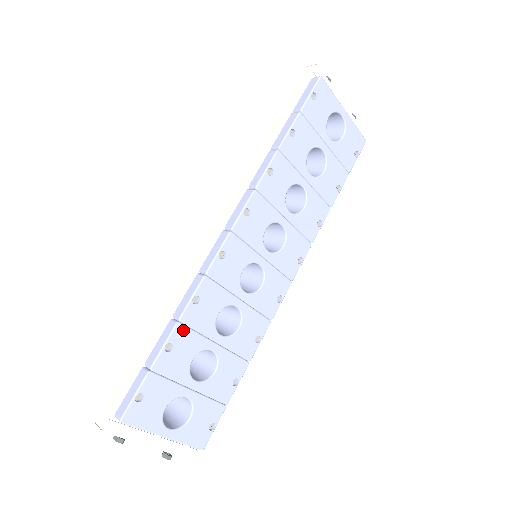
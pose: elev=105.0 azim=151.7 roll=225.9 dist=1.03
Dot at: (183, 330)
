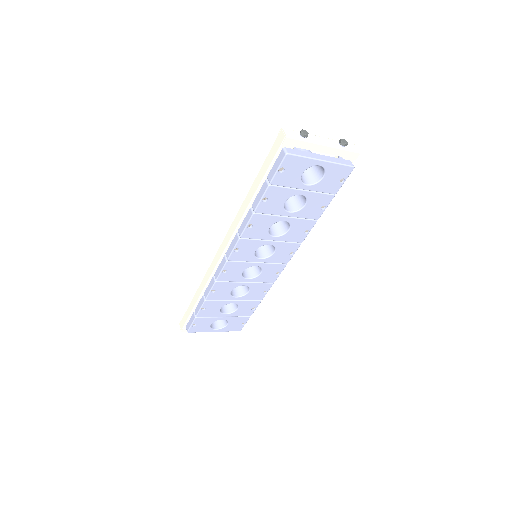
Dot at: (210, 302)
